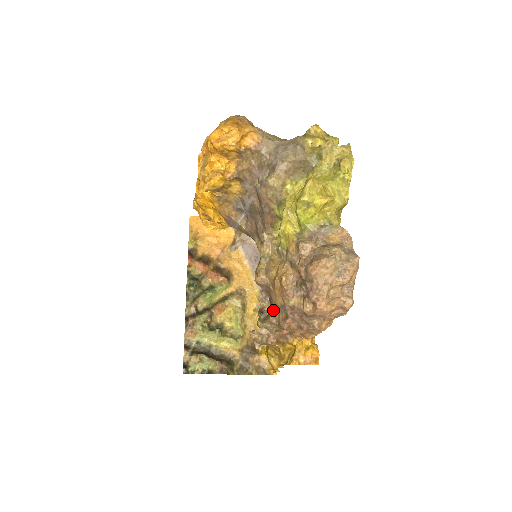
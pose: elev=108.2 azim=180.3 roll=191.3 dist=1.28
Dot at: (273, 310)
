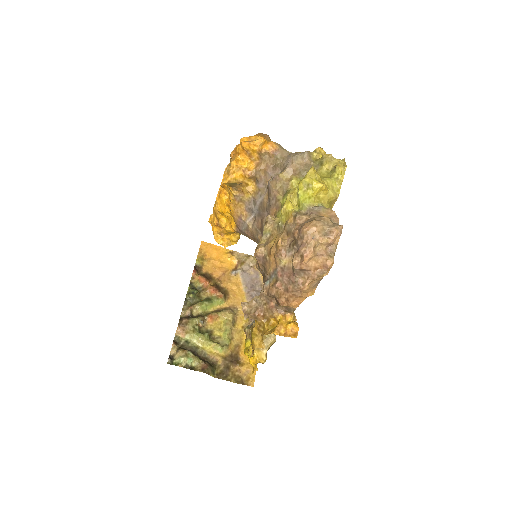
Dot at: (265, 281)
